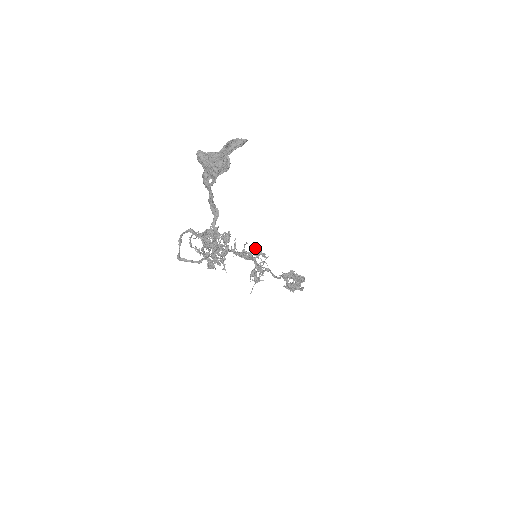
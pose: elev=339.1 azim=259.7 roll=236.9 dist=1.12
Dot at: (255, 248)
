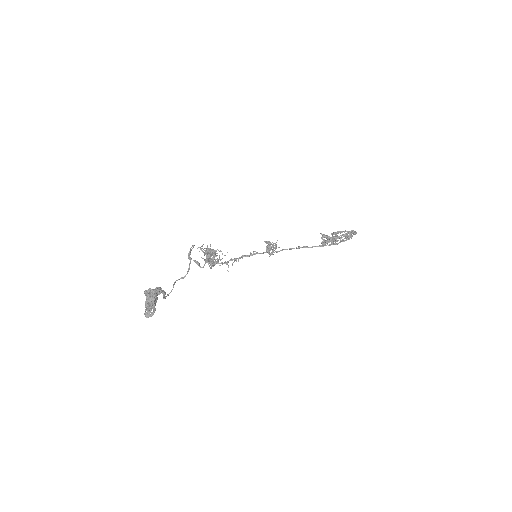
Dot at: occluded
